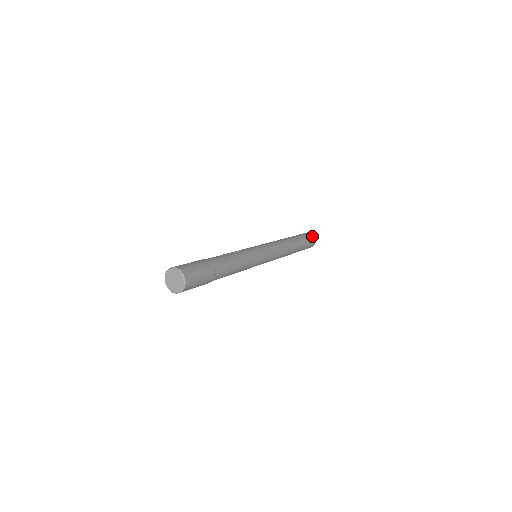
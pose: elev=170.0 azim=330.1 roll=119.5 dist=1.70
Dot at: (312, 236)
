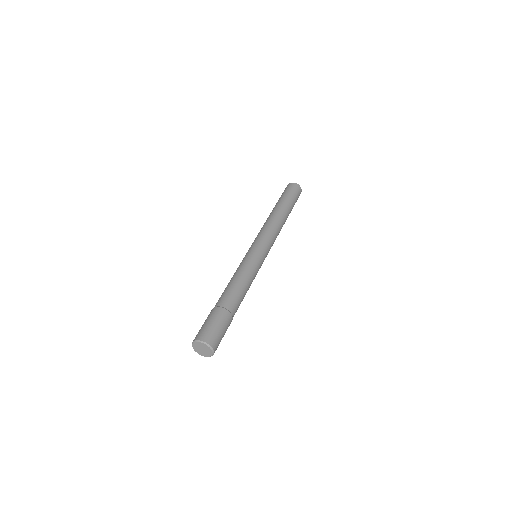
Dot at: (300, 191)
